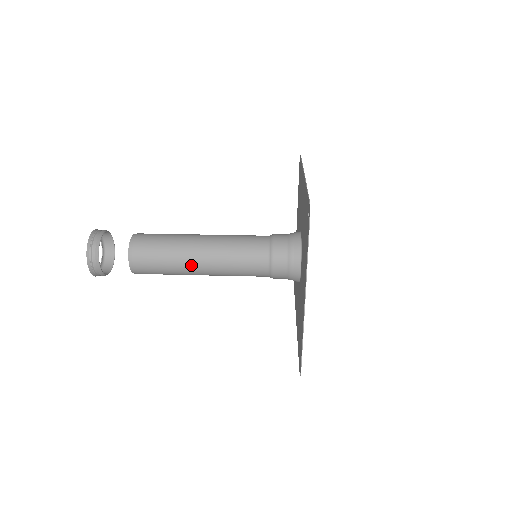
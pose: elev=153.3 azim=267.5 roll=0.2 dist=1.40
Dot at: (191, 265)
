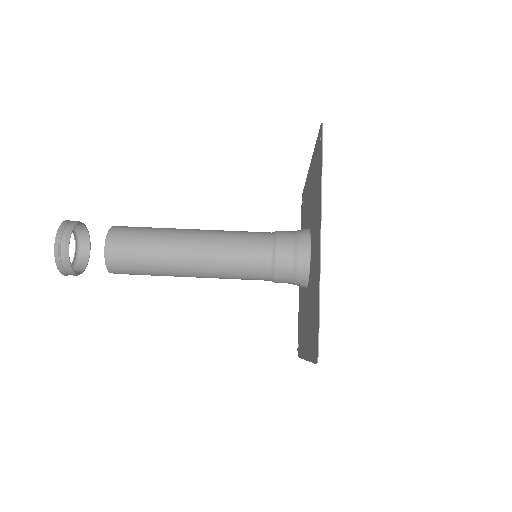
Dot at: occluded
